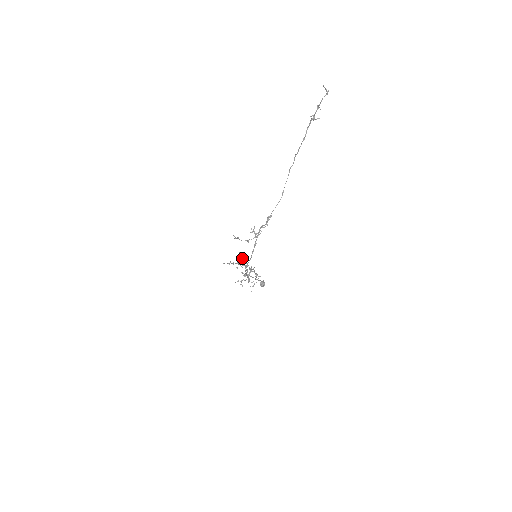
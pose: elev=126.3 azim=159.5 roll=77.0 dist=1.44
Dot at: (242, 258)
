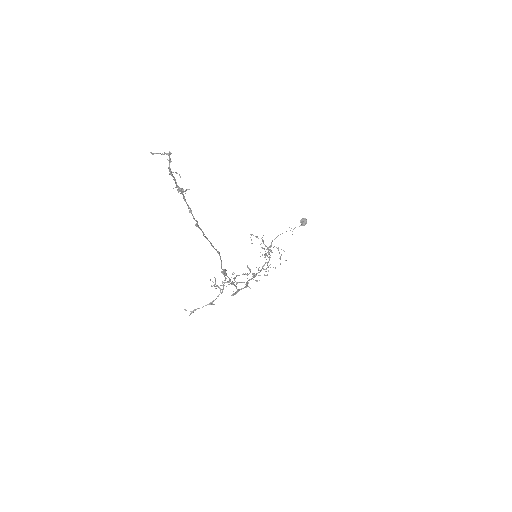
Dot at: occluded
